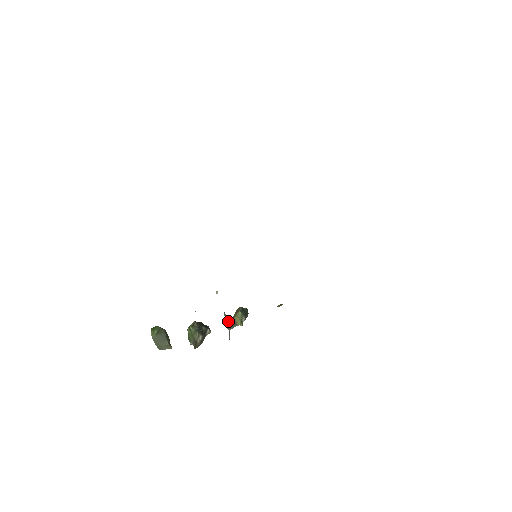
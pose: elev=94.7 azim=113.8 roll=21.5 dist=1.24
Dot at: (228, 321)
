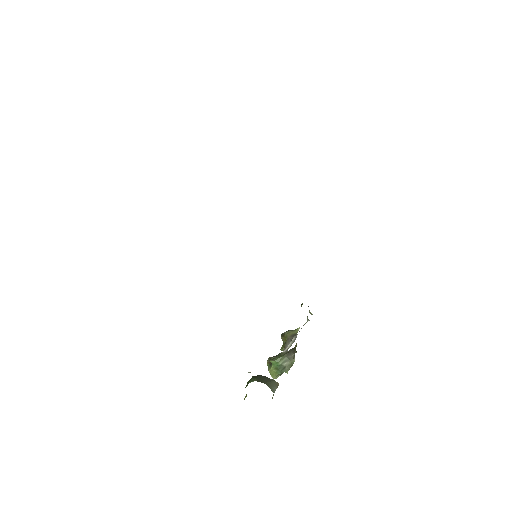
Dot at: (287, 344)
